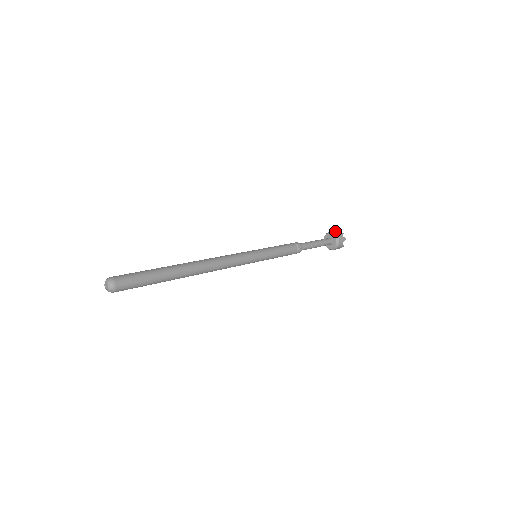
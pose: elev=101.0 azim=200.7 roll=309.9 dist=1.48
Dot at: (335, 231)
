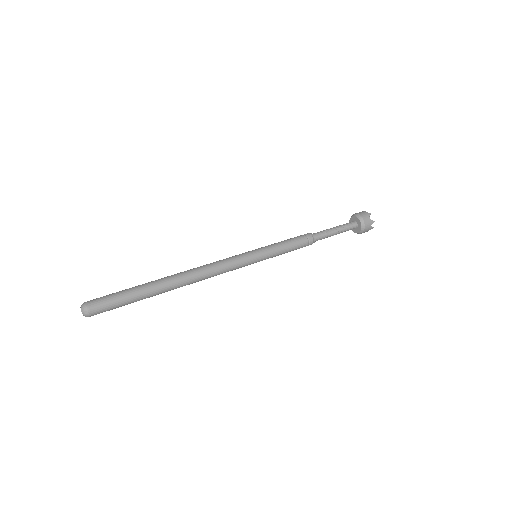
Dot at: occluded
